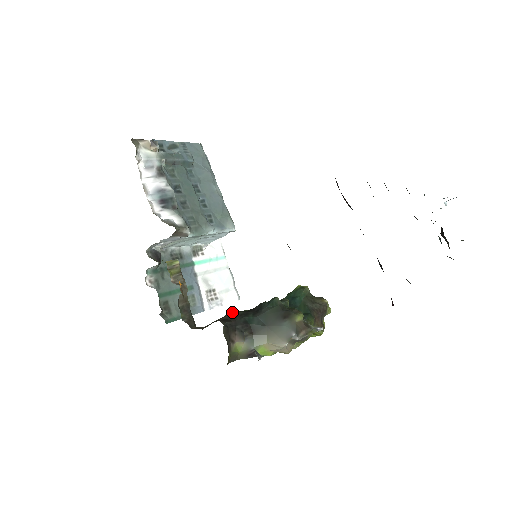
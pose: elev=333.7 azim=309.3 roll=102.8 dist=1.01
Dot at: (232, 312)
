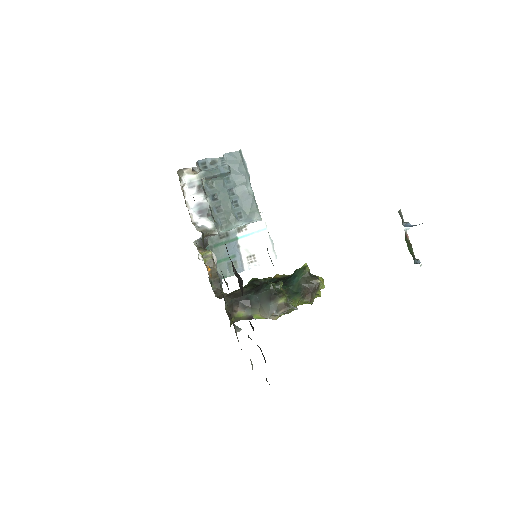
Dot at: (244, 288)
